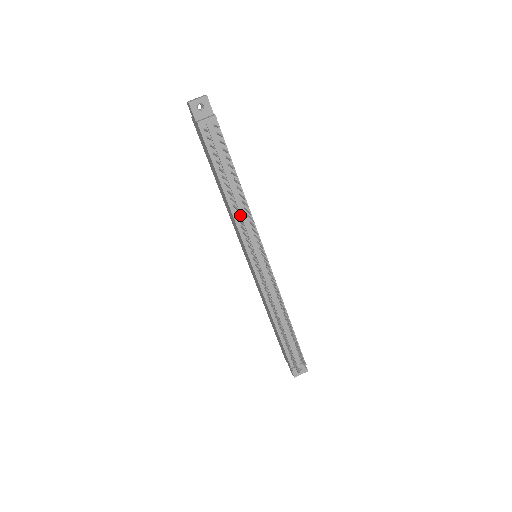
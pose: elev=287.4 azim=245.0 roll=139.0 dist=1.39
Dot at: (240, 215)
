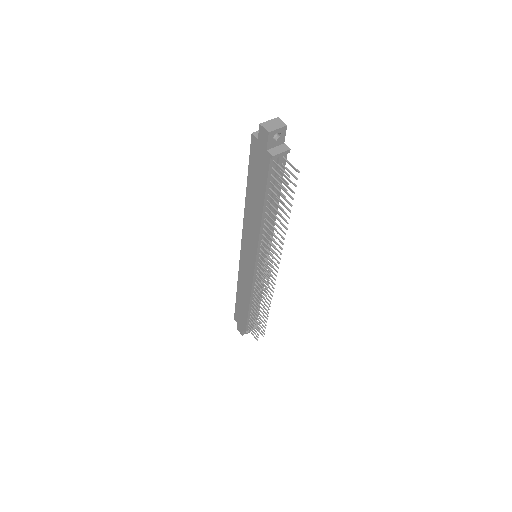
Dot at: occluded
